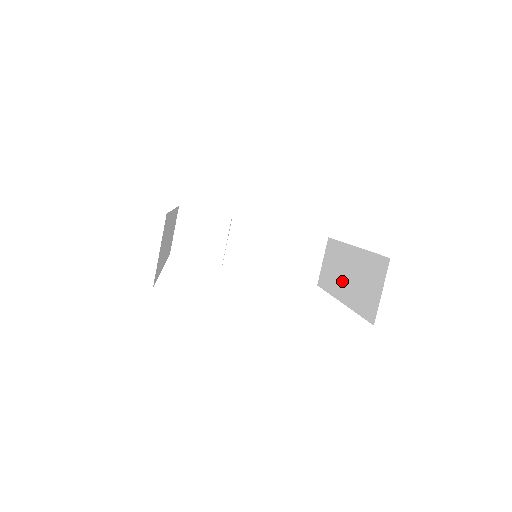
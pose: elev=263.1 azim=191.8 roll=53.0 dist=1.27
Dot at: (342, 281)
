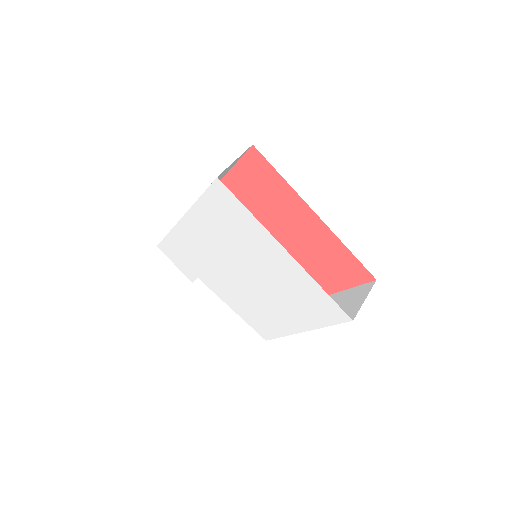
Dot at: occluded
